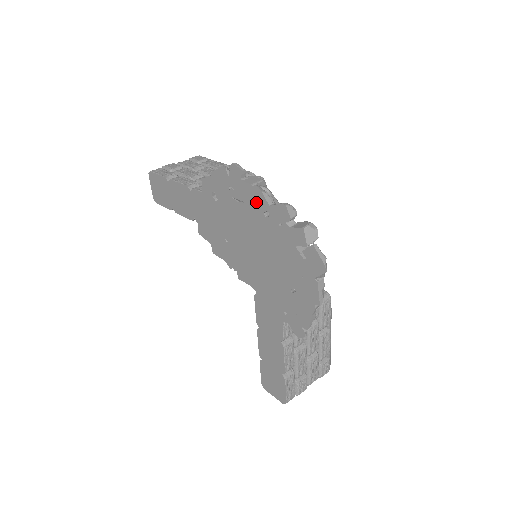
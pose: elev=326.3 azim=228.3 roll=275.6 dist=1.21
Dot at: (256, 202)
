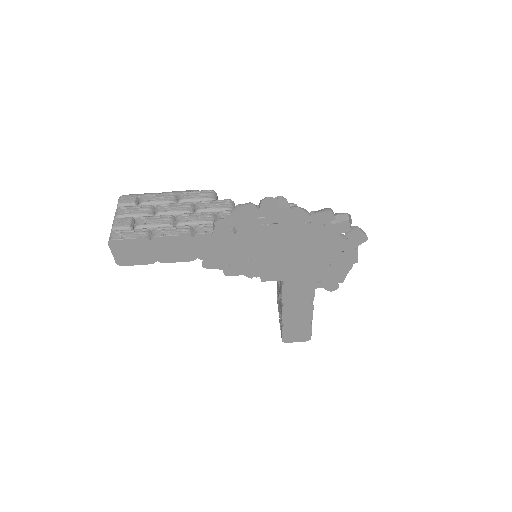
Dot at: (295, 219)
